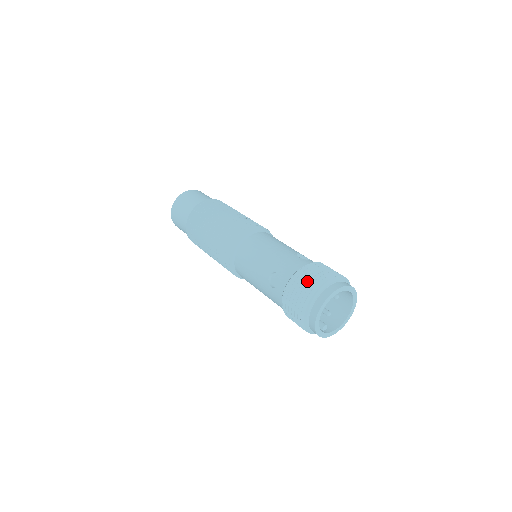
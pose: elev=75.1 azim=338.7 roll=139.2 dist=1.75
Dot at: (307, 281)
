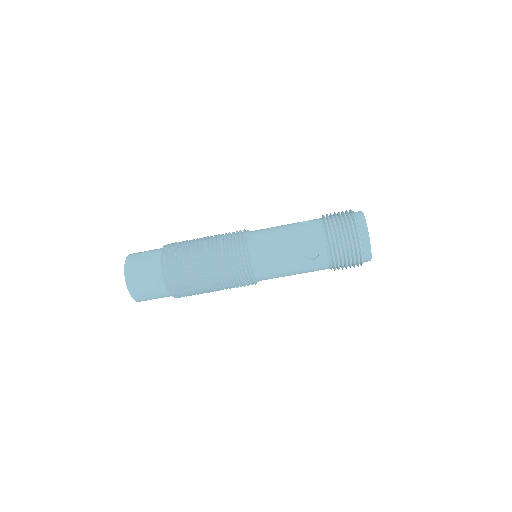
Dot at: (341, 231)
